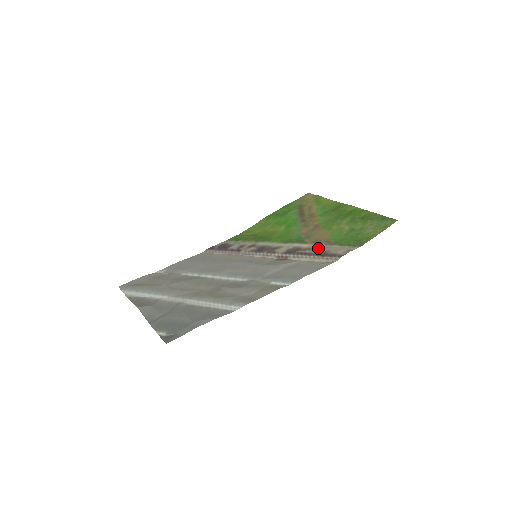
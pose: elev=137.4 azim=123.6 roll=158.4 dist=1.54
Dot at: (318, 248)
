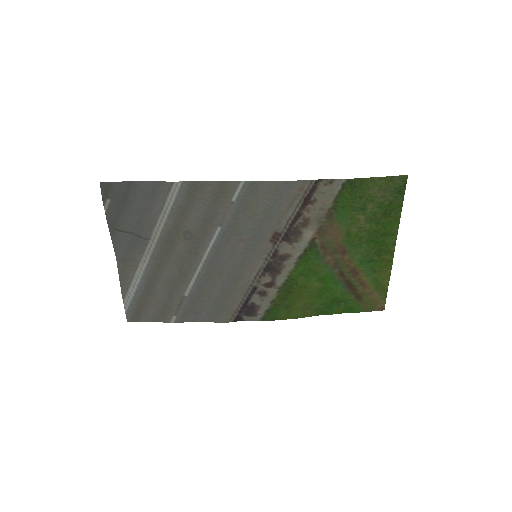
Dot at: (313, 216)
